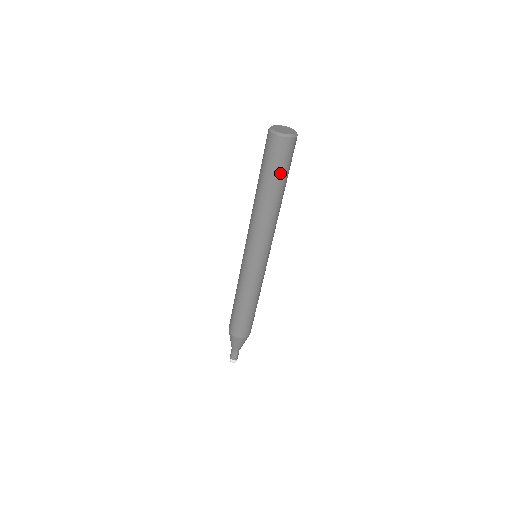
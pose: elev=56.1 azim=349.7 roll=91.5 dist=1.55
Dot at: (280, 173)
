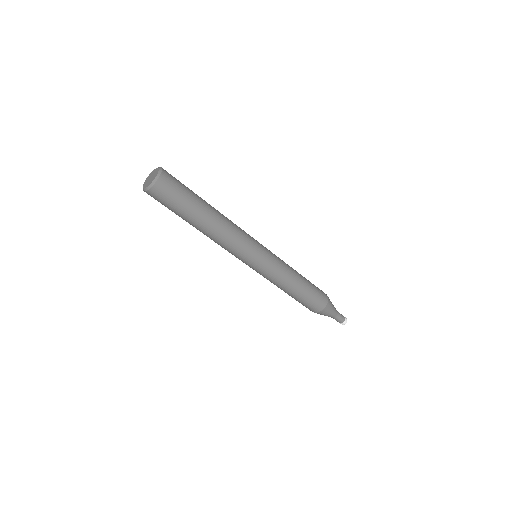
Dot at: (185, 204)
